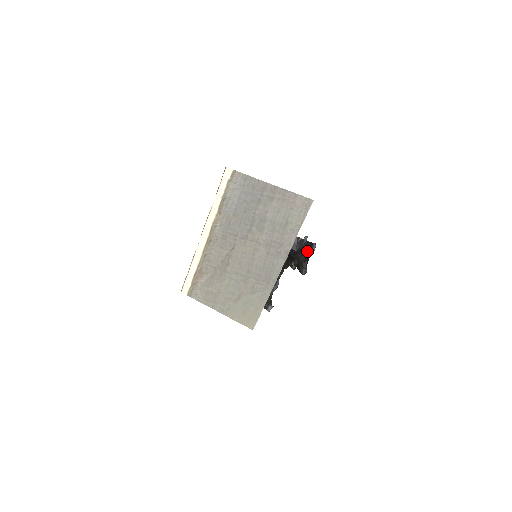
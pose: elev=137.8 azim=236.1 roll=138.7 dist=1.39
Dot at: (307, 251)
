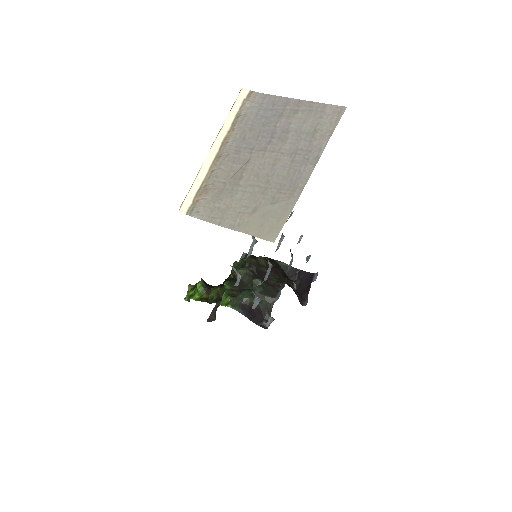
Dot at: (307, 282)
